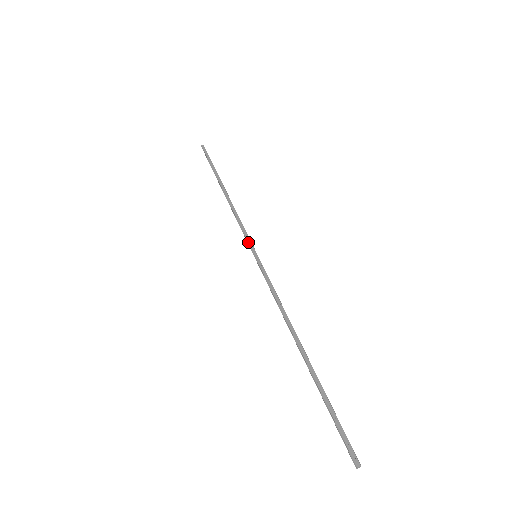
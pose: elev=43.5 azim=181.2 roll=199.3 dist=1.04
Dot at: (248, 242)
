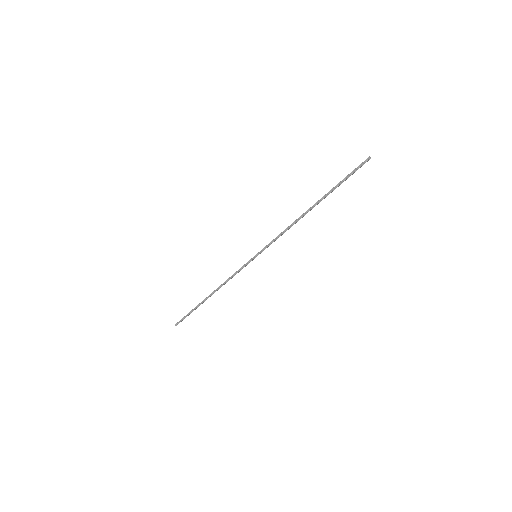
Dot at: (246, 263)
